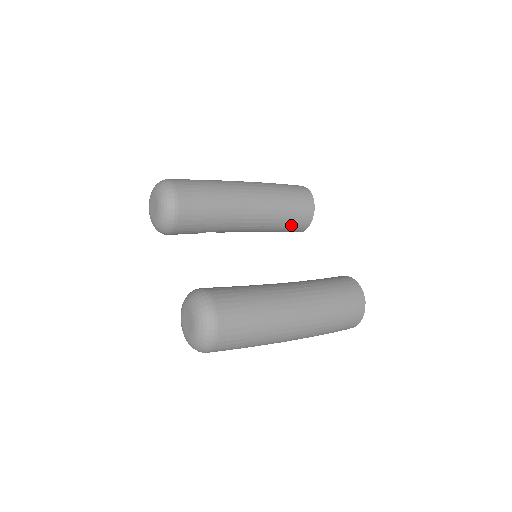
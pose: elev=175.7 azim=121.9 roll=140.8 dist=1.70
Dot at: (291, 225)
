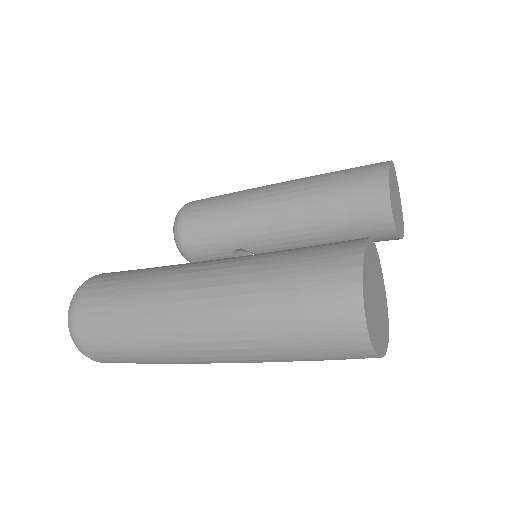
Dot at: (354, 217)
